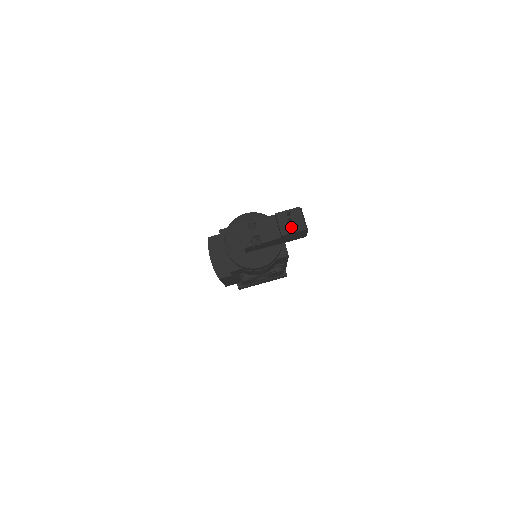
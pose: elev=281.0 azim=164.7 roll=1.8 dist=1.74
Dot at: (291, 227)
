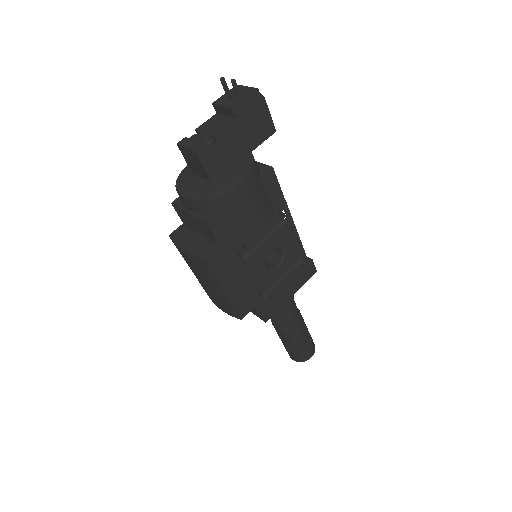
Dot at: (237, 94)
